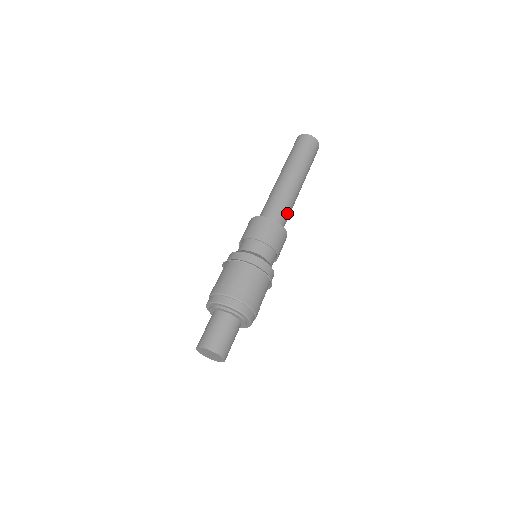
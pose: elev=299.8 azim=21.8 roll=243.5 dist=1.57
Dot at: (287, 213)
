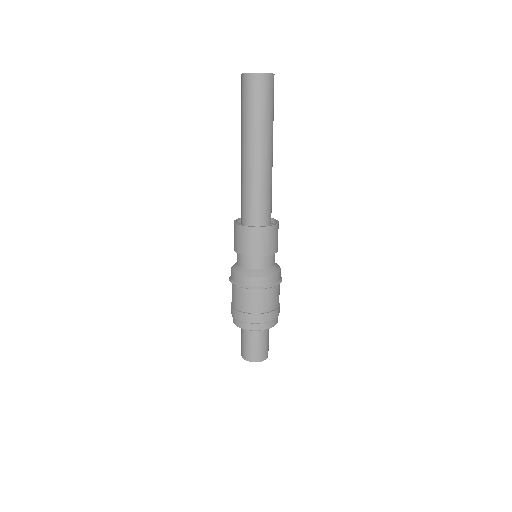
Dot at: (269, 200)
